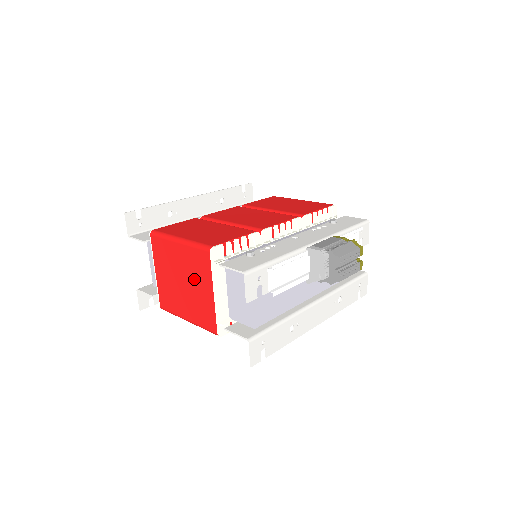
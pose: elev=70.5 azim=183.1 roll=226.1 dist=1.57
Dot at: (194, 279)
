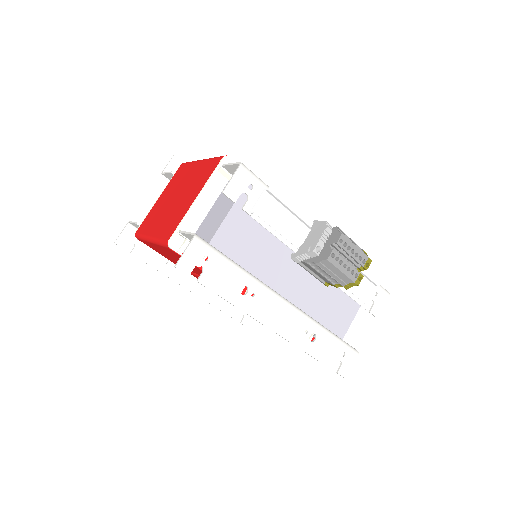
Dot at: (189, 190)
